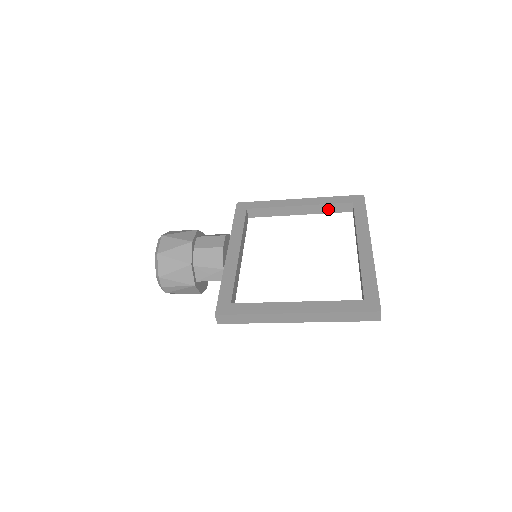
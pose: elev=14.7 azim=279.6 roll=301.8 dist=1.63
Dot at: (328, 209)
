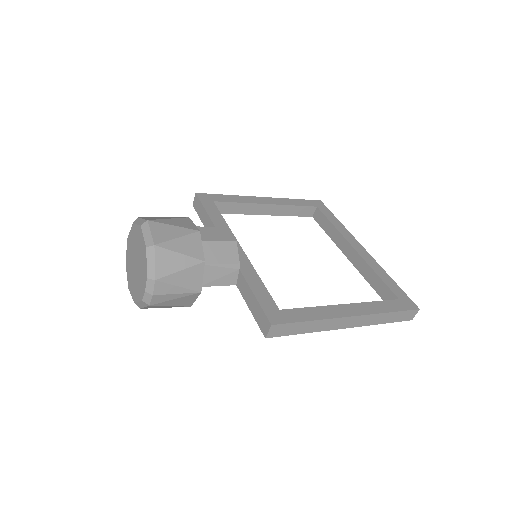
Dot at: (293, 211)
